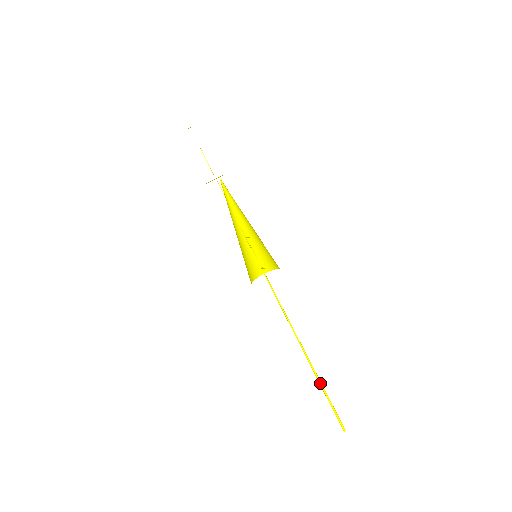
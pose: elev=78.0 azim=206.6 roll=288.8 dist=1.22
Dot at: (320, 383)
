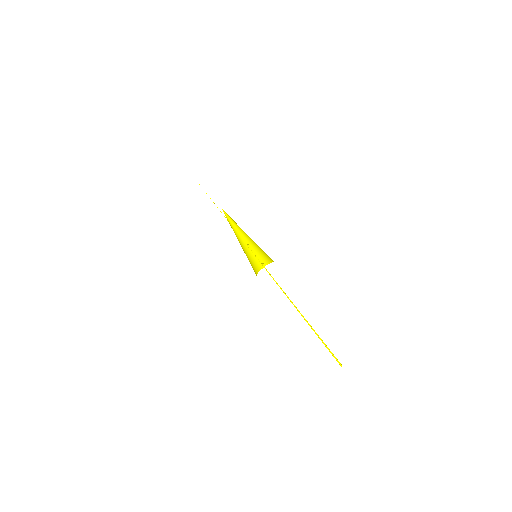
Dot at: (318, 336)
